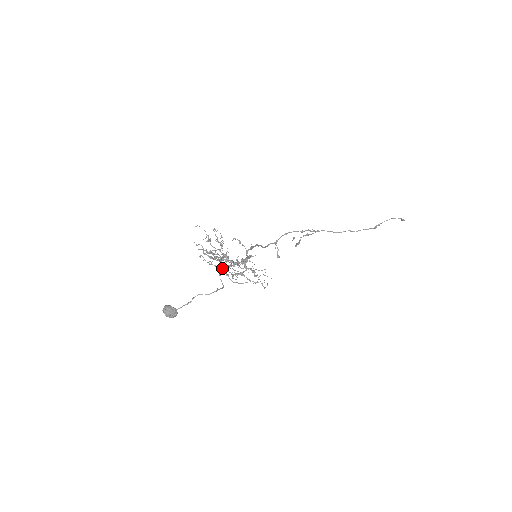
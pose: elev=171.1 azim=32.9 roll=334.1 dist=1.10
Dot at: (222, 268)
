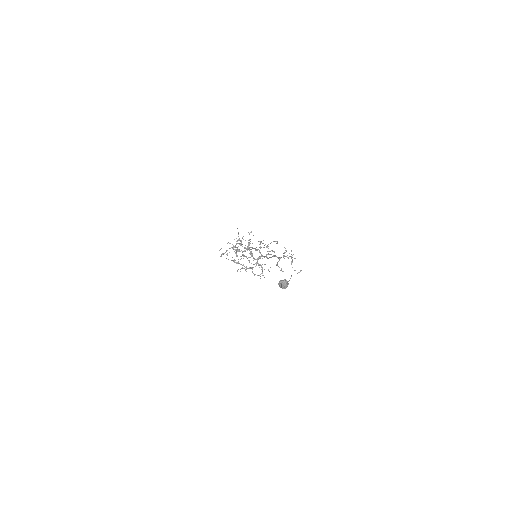
Dot at: (239, 263)
